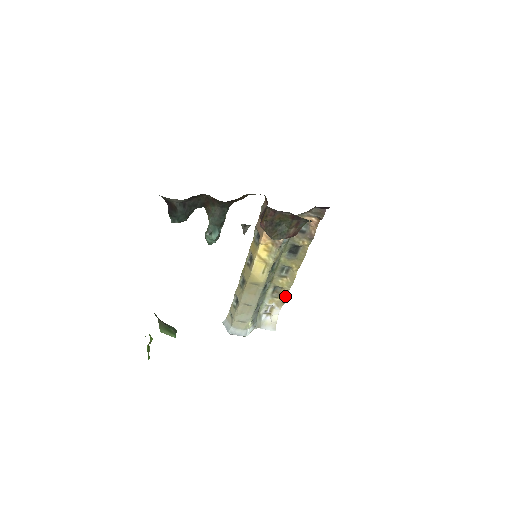
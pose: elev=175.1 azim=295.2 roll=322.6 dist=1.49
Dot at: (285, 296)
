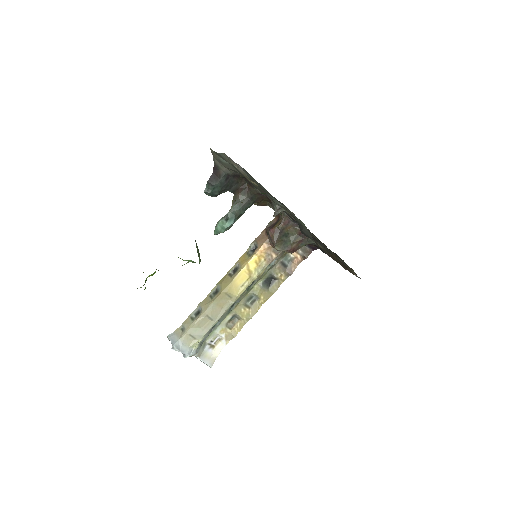
Dot at: (239, 329)
